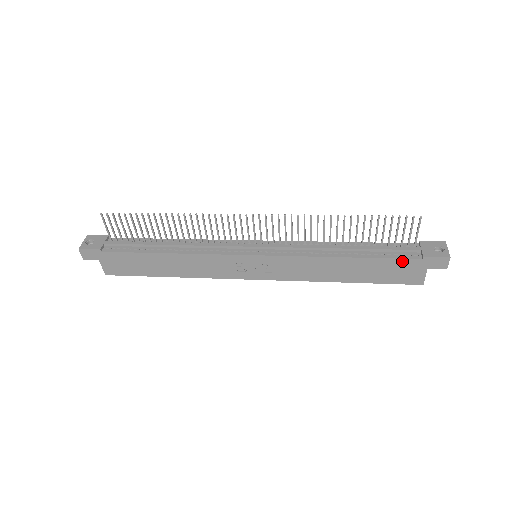
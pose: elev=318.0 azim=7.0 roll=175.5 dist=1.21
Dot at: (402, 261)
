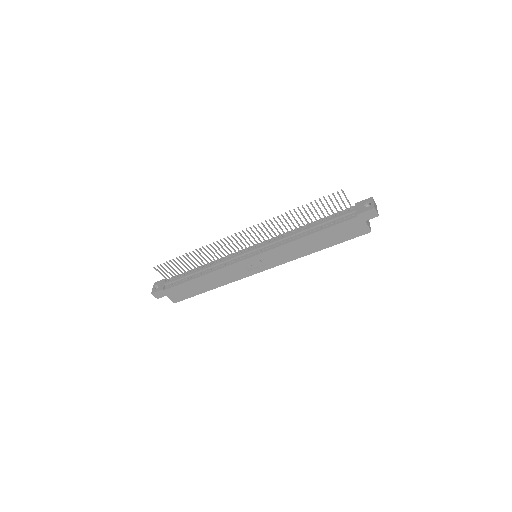
Dot at: (345, 223)
